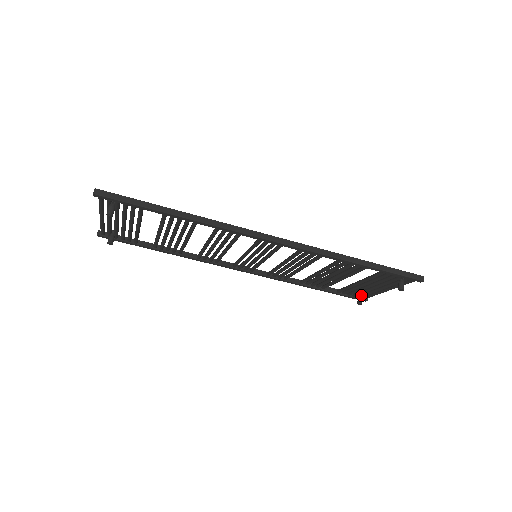
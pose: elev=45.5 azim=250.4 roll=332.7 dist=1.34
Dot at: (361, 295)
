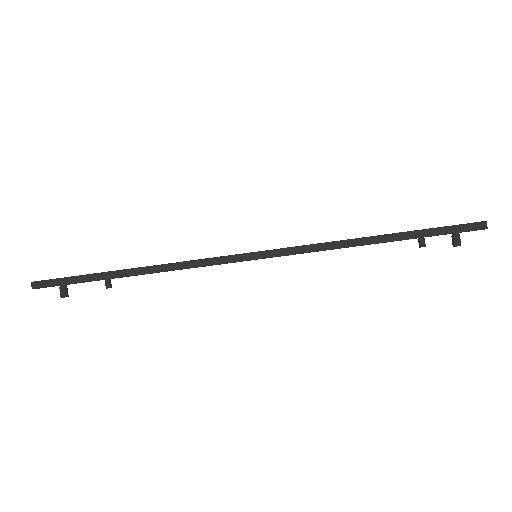
Dot at: occluded
